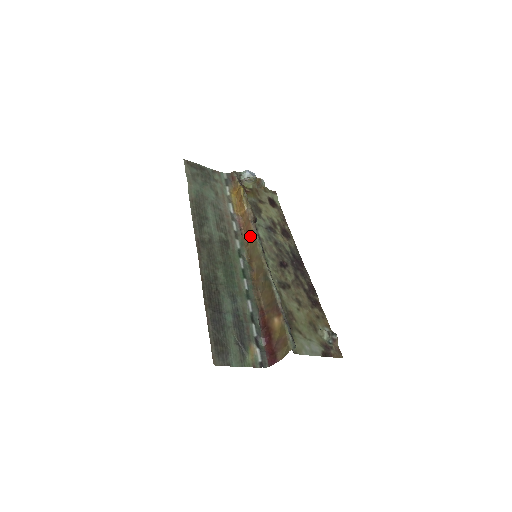
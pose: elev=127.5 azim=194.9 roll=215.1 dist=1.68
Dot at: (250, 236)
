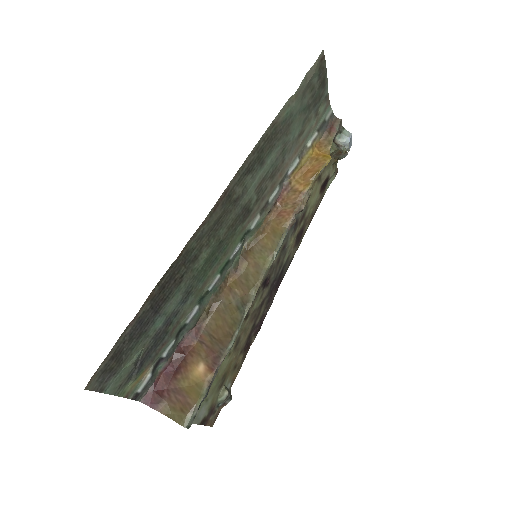
Dot at: (276, 228)
